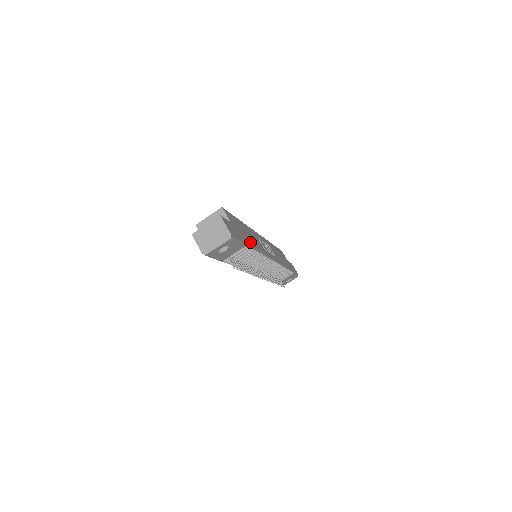
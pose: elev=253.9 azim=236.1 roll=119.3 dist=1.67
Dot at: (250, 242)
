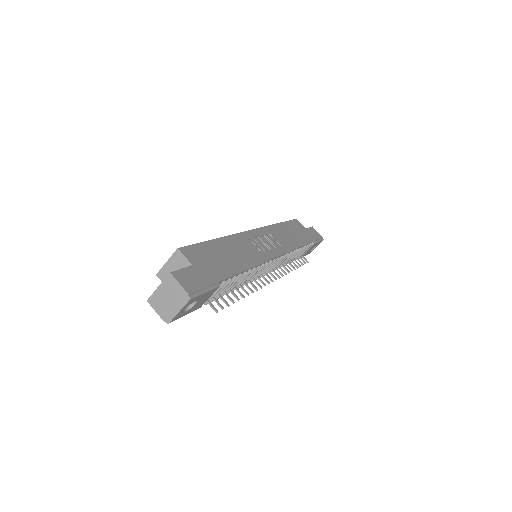
Dot at: (230, 269)
